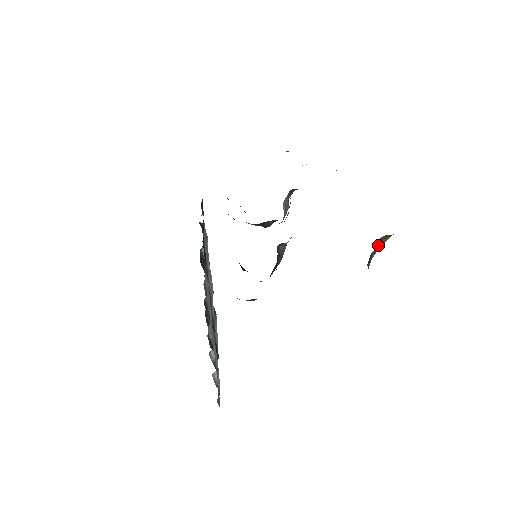
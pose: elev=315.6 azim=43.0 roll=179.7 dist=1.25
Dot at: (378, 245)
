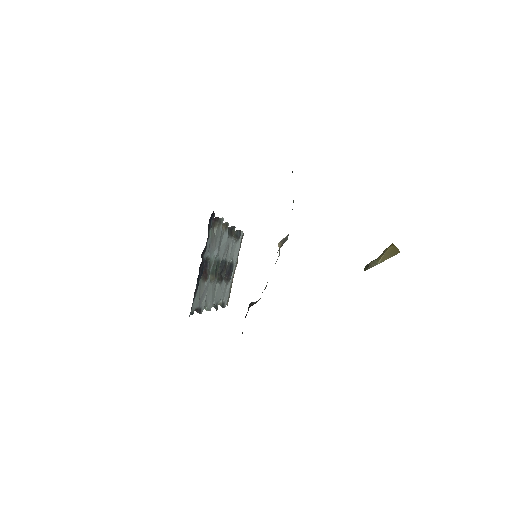
Dot at: (379, 259)
